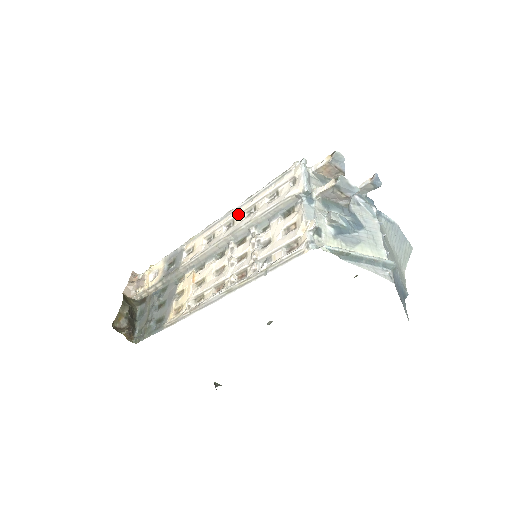
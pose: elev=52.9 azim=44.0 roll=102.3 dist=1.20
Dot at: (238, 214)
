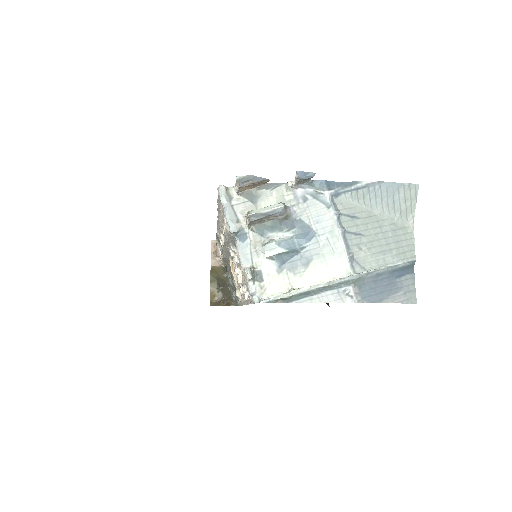
Dot at: (221, 223)
